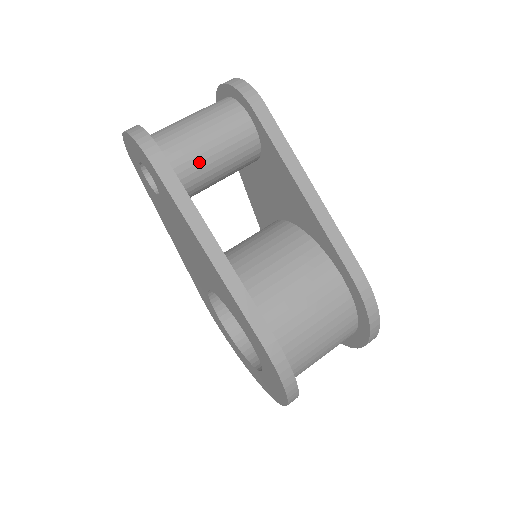
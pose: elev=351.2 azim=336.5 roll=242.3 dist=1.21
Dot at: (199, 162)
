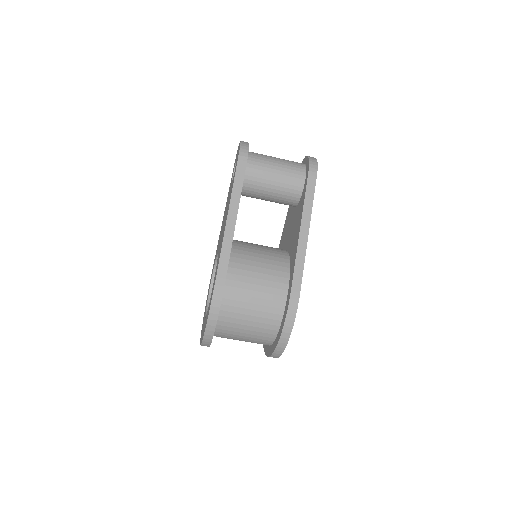
Dot at: (262, 178)
